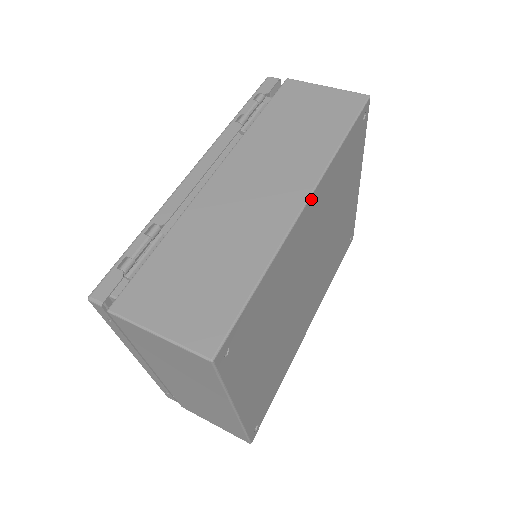
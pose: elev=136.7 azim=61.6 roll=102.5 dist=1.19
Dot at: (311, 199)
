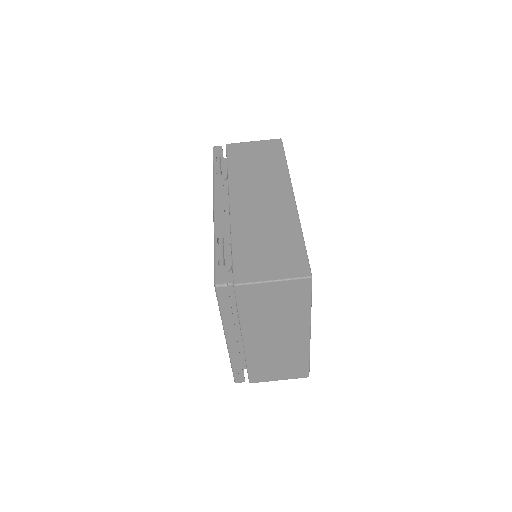
Dot at: occluded
